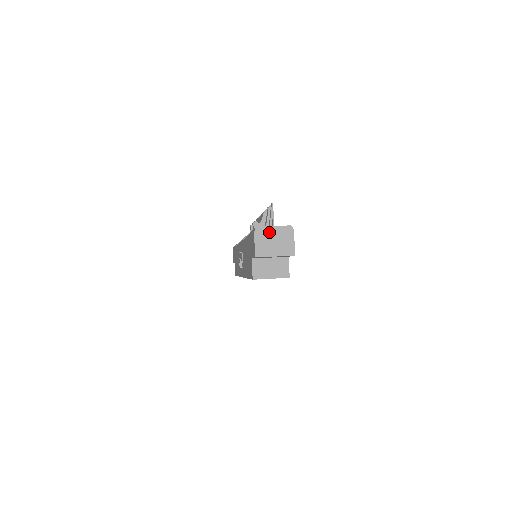
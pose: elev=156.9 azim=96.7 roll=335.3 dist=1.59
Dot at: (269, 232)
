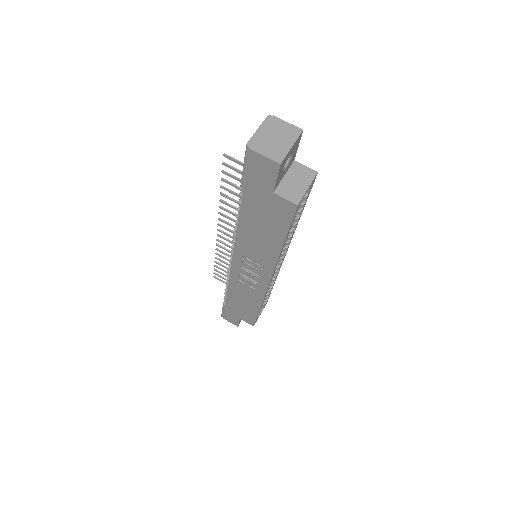
Dot at: (261, 137)
